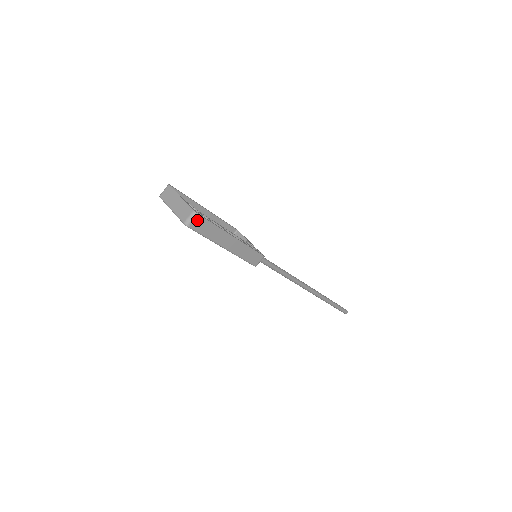
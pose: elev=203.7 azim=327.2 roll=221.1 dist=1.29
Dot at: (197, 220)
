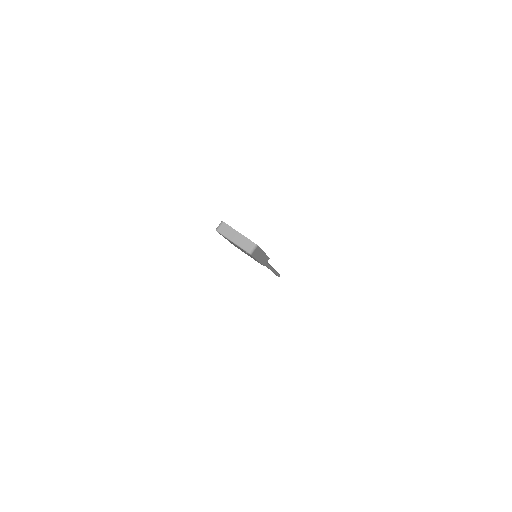
Dot at: (256, 249)
